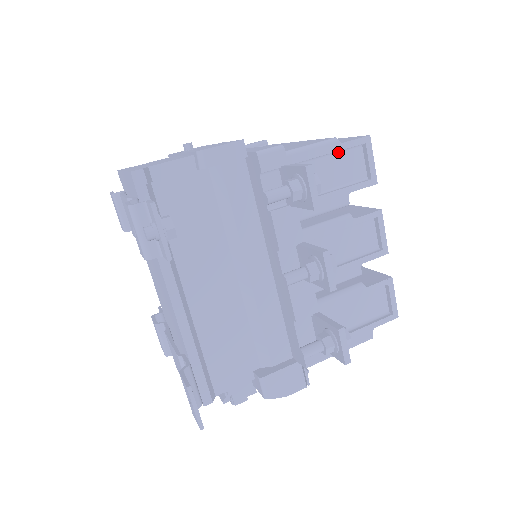
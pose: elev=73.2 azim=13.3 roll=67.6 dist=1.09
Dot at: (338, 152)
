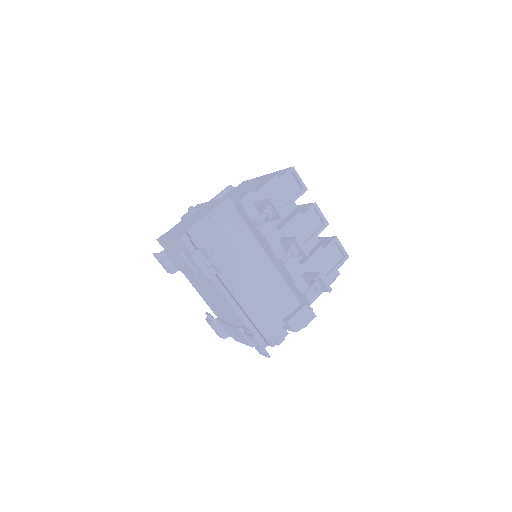
Dot at: (280, 182)
